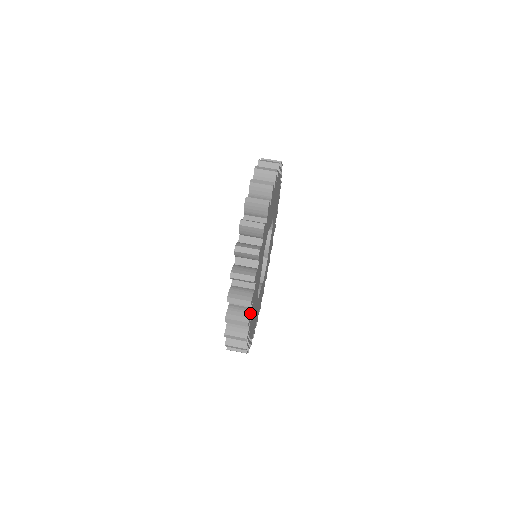
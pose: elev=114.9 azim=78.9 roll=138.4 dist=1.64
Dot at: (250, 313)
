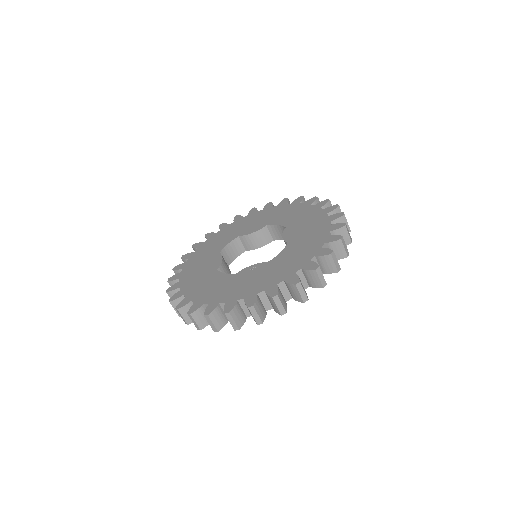
Dot at: occluded
